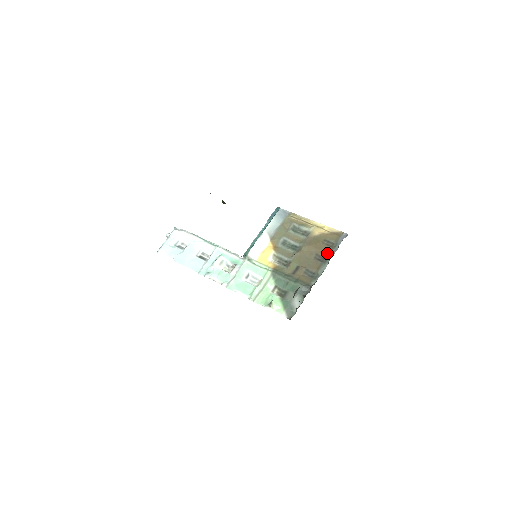
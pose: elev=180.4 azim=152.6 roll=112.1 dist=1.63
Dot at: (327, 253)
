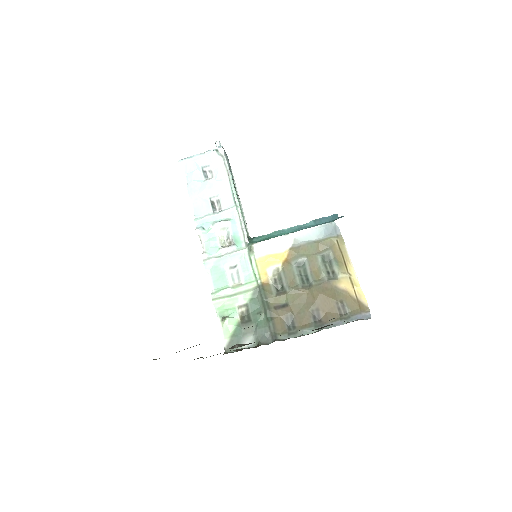
Dot at: (329, 318)
